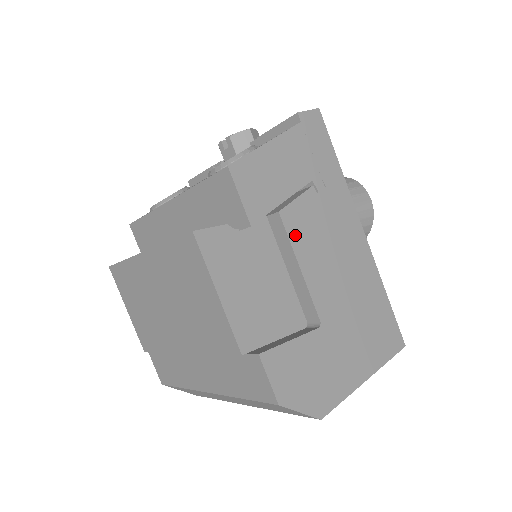
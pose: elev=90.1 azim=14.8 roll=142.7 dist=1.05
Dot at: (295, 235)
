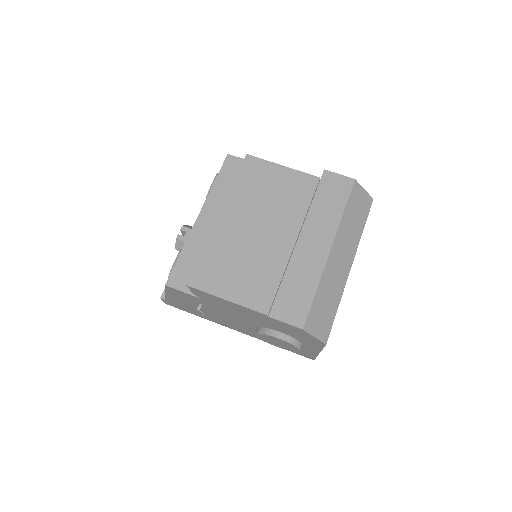
Dot at: occluded
